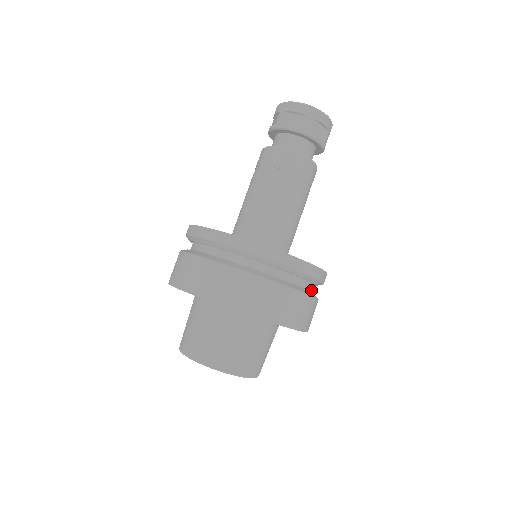
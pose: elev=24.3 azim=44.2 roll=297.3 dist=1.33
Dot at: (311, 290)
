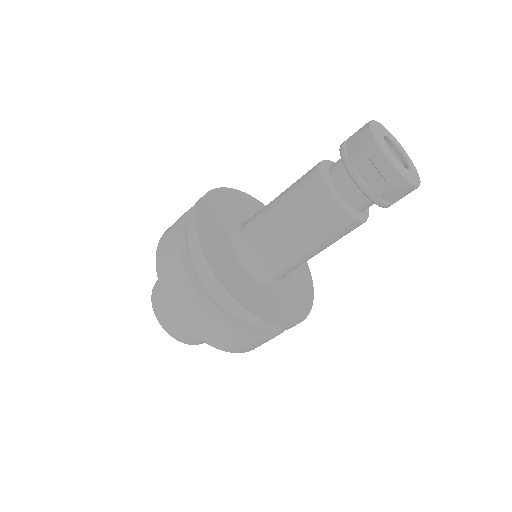
Dot at: occluded
